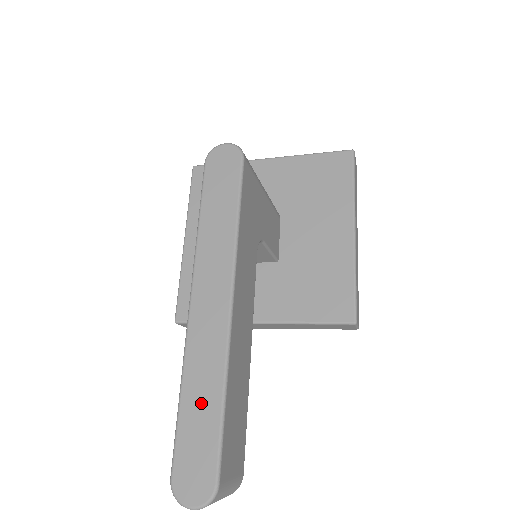
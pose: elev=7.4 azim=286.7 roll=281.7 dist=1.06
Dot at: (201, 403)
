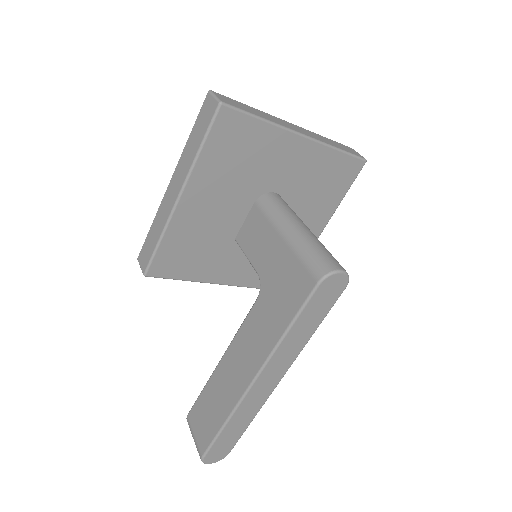
Dot at: (237, 428)
